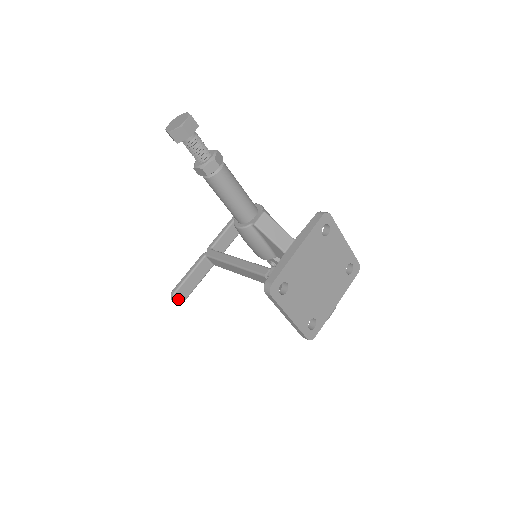
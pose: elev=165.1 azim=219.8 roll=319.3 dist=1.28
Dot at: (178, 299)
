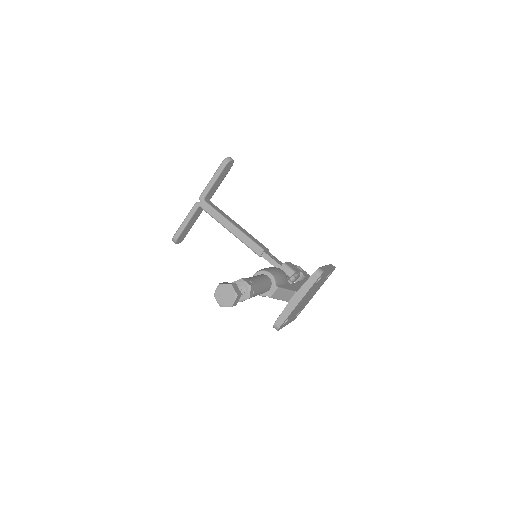
Dot at: (179, 241)
